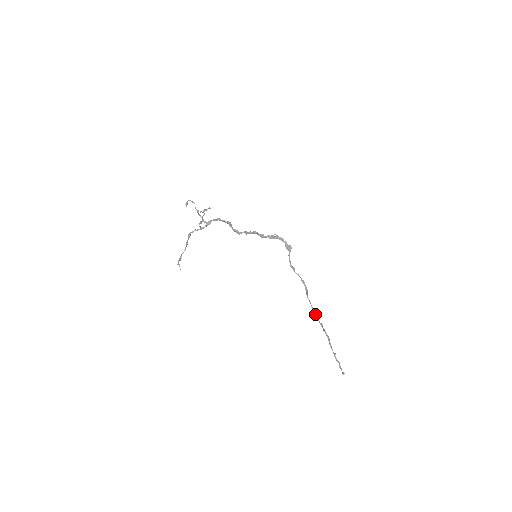
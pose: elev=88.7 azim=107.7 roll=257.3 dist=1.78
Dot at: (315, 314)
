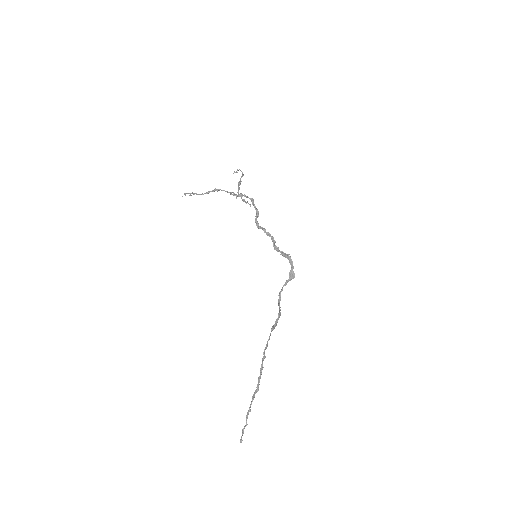
Dot at: occluded
